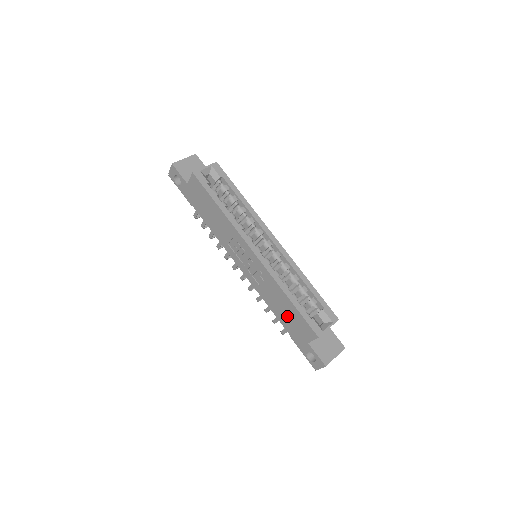
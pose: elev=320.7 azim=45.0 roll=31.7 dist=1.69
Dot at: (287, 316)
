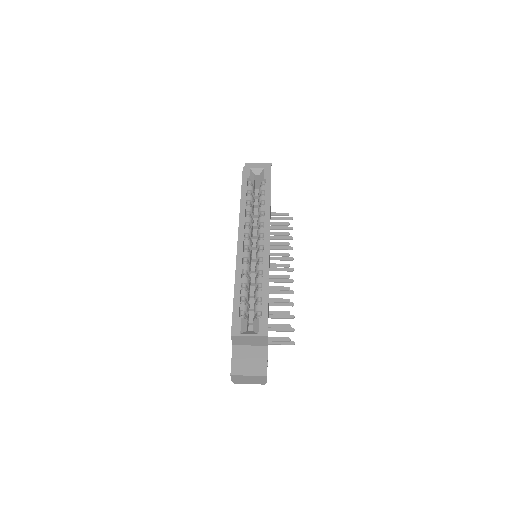
Dot at: occluded
